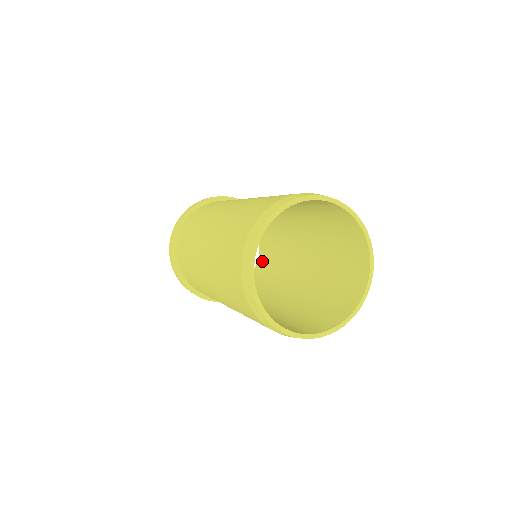
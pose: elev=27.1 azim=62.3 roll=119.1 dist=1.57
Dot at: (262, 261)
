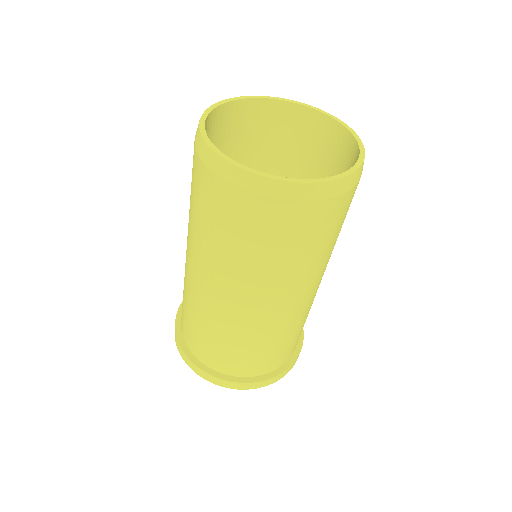
Dot at: occluded
